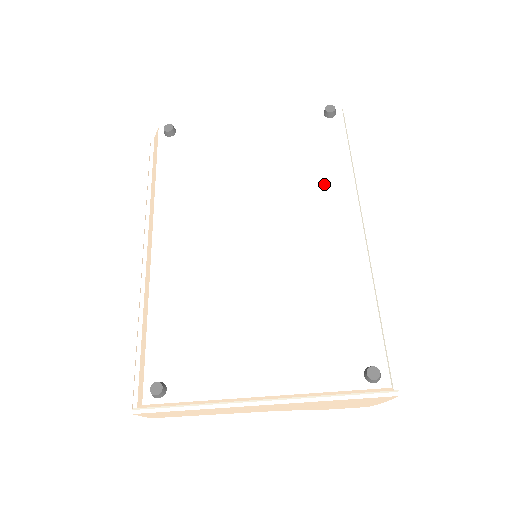
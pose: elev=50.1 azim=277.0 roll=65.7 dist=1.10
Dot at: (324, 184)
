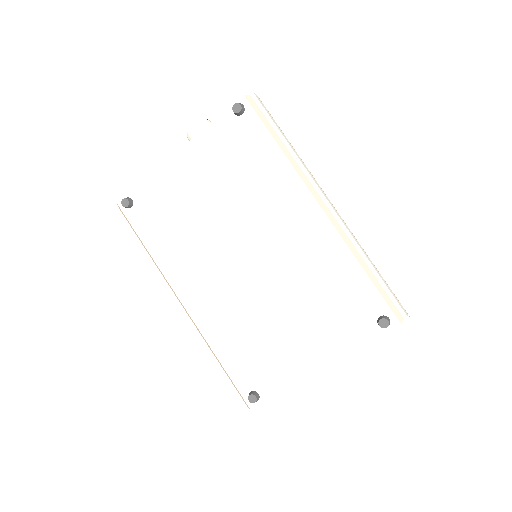
Dot at: (272, 186)
